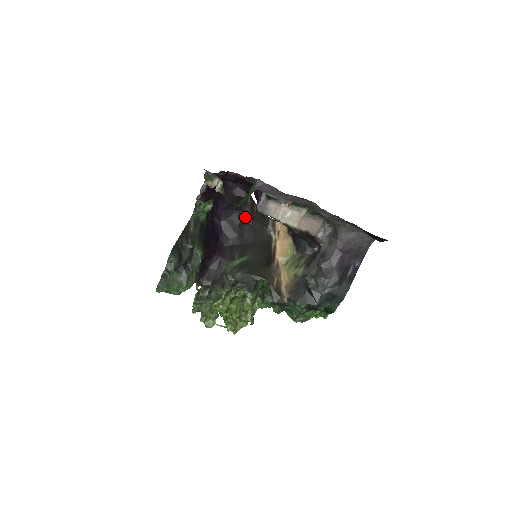
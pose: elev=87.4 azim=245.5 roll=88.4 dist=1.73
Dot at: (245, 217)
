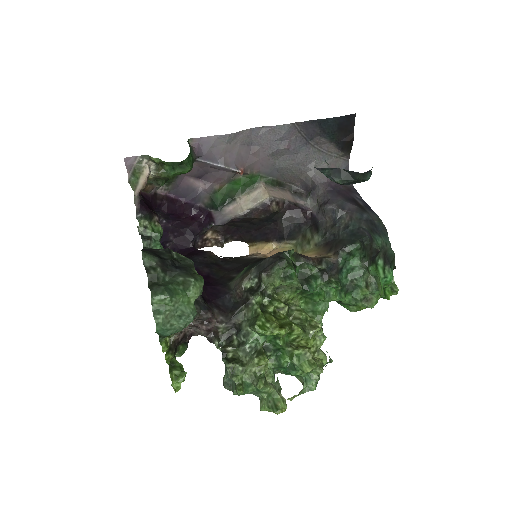
Dot at: (211, 256)
